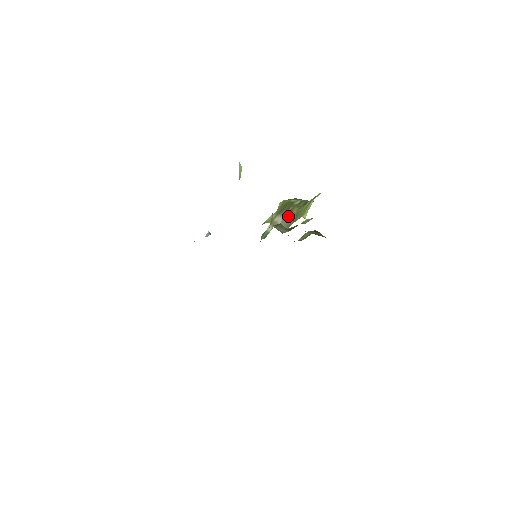
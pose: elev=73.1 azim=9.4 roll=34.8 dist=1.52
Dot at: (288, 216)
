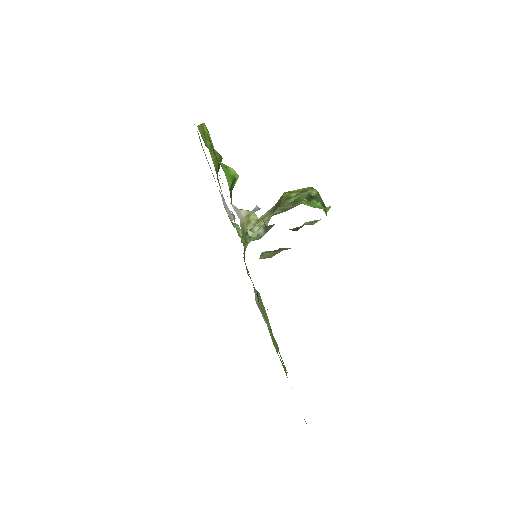
Dot at: occluded
